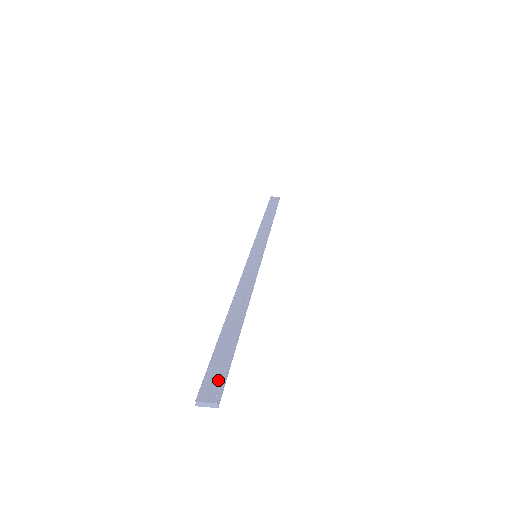
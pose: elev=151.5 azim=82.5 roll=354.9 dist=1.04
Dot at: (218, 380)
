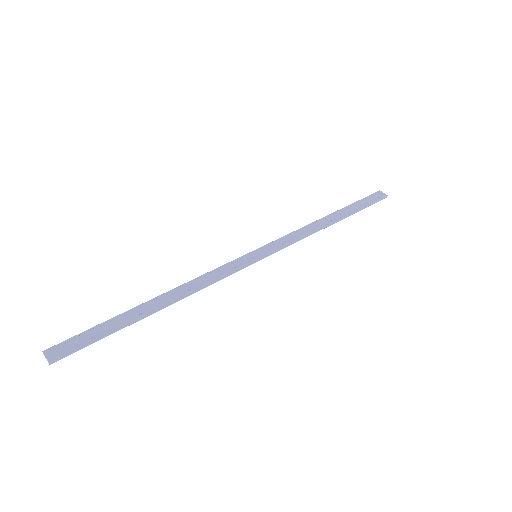
Dot at: (72, 347)
